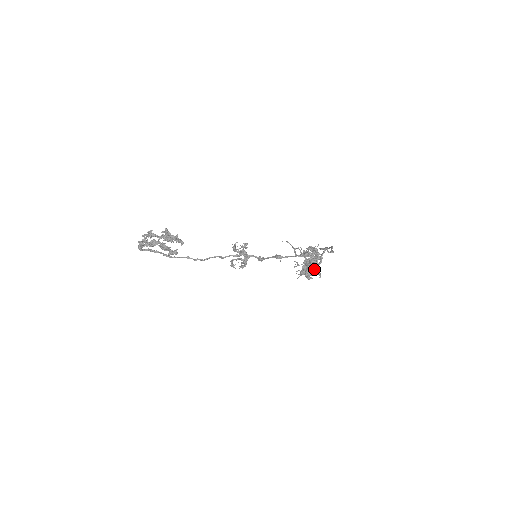
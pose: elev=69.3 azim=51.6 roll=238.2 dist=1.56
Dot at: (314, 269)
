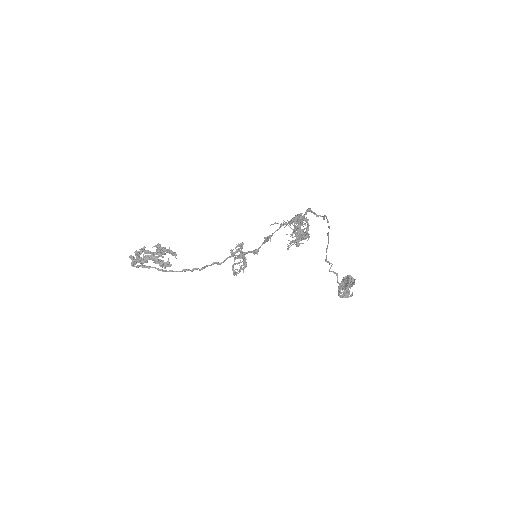
Dot at: (297, 228)
